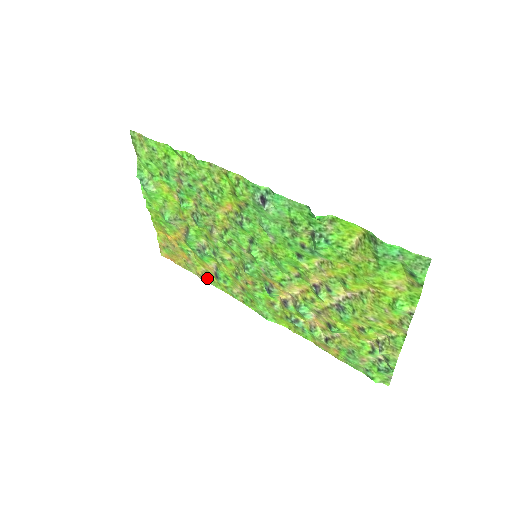
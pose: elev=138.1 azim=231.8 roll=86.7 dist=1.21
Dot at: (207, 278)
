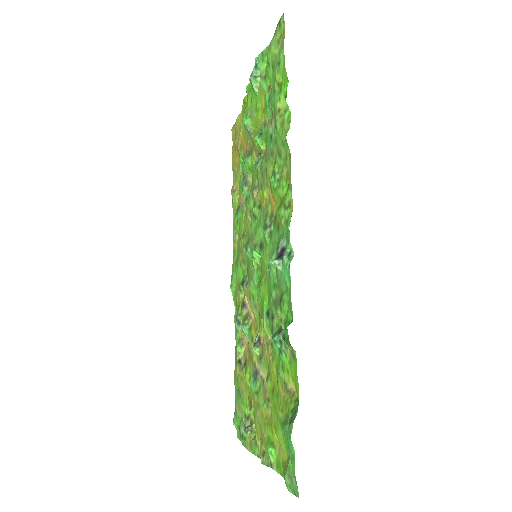
Dot at: (234, 198)
